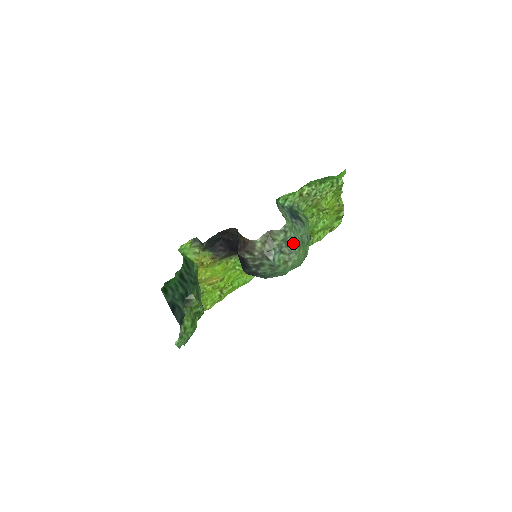
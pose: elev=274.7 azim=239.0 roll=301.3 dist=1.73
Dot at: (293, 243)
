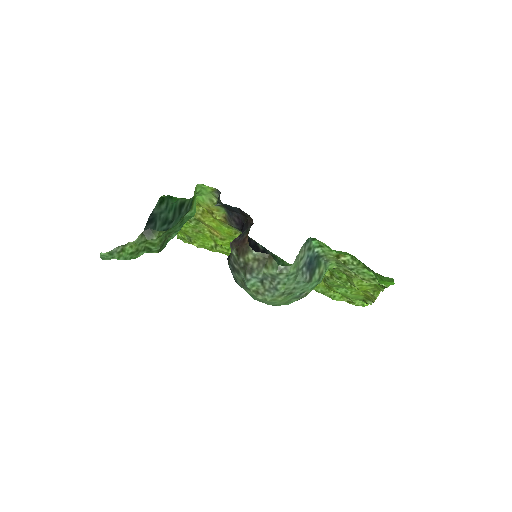
Dot at: (279, 286)
